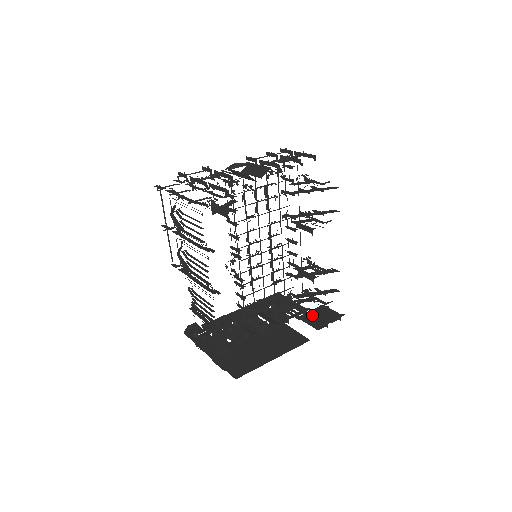
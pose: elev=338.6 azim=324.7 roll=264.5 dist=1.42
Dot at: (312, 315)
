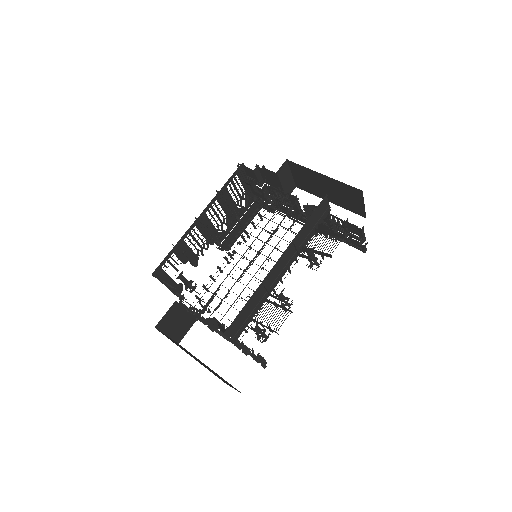
Dot at: occluded
